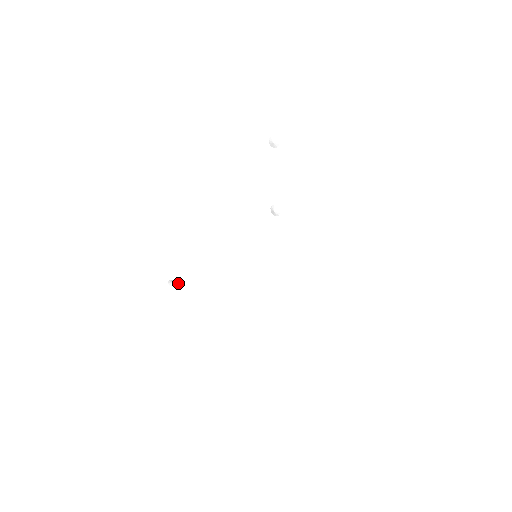
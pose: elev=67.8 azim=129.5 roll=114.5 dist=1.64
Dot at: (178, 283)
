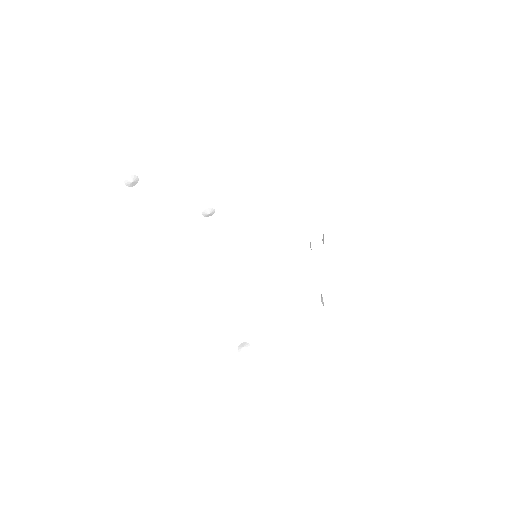
Dot at: (243, 343)
